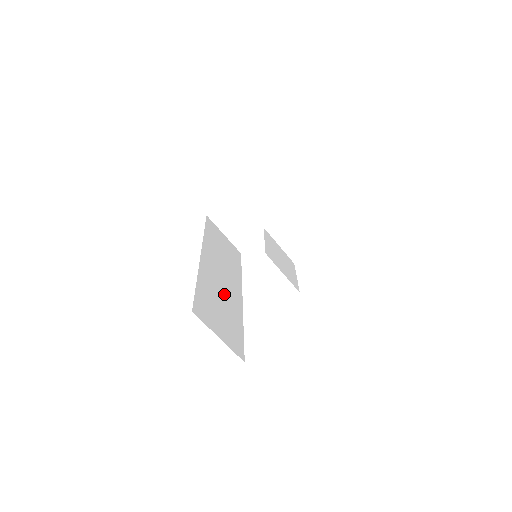
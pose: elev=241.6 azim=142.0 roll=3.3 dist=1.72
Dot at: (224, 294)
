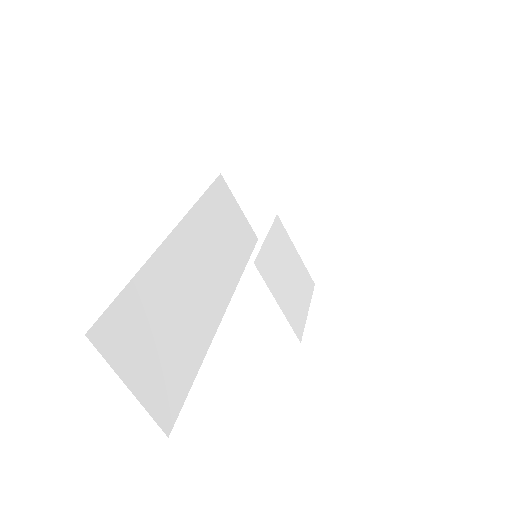
Dot at: (188, 302)
